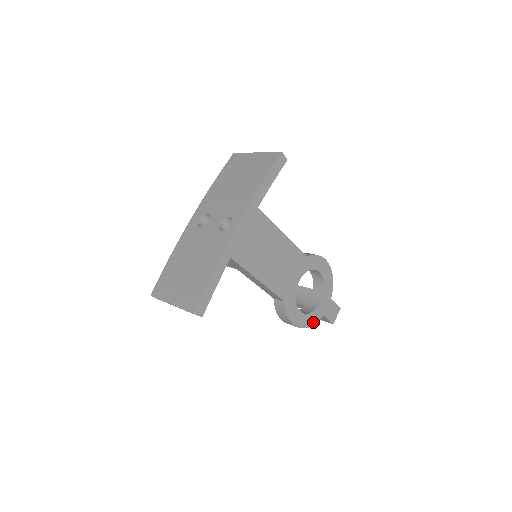
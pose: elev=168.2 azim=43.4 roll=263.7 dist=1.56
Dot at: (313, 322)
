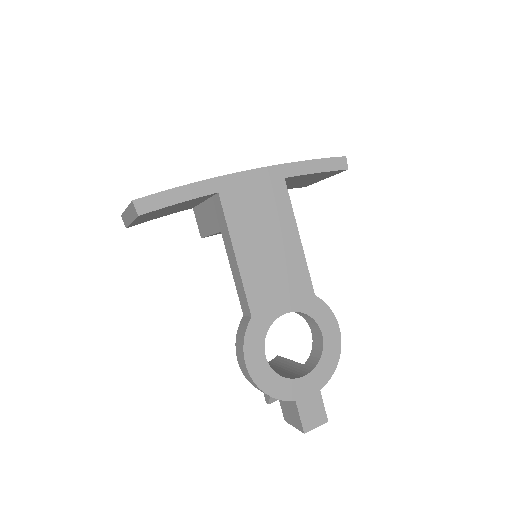
Dot at: (275, 393)
